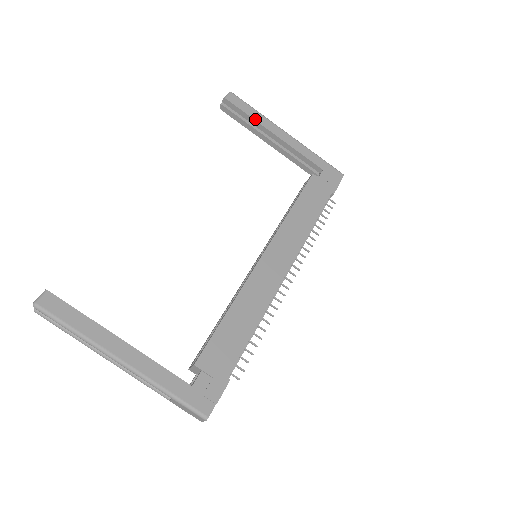
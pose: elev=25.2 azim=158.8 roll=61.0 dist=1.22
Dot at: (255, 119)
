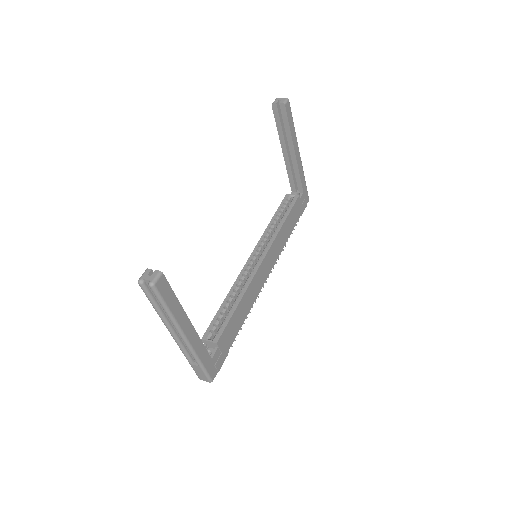
Dot at: (291, 133)
